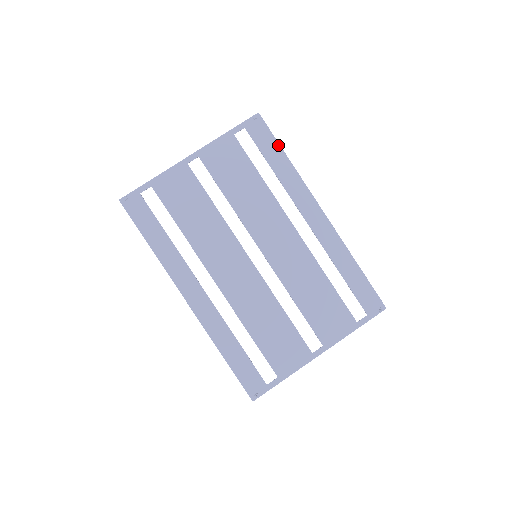
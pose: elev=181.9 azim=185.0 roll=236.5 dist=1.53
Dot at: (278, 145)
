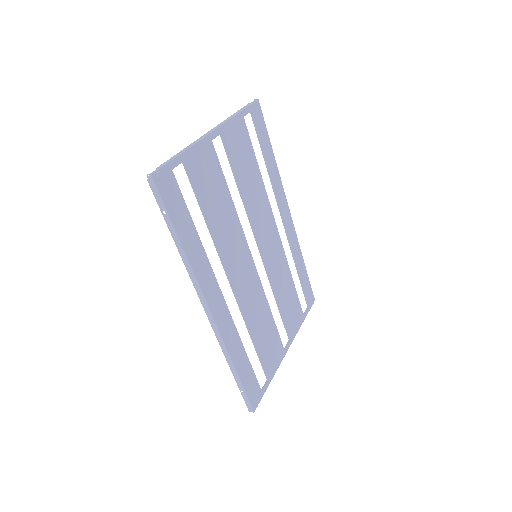
Dot at: (269, 139)
